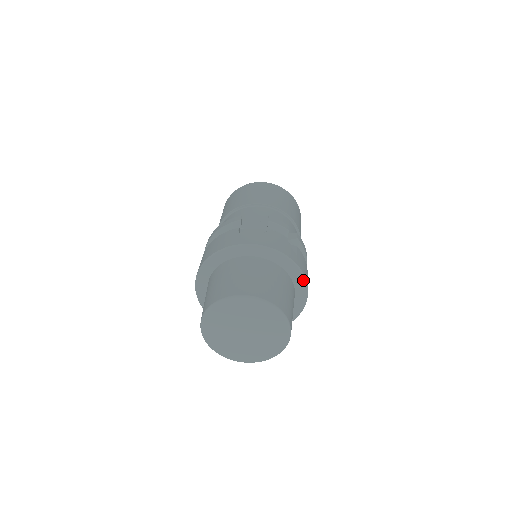
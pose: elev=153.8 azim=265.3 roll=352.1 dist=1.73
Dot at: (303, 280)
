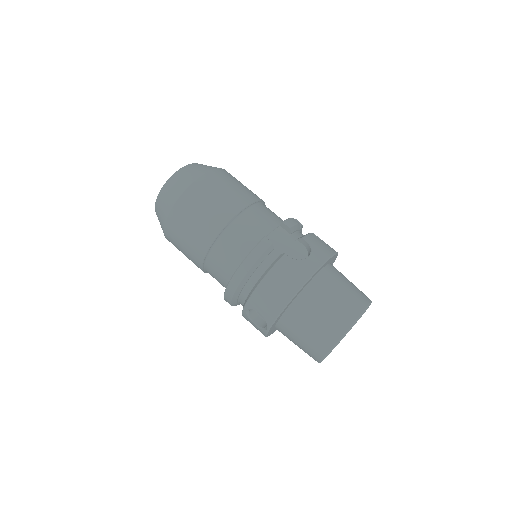
Dot at: (335, 259)
